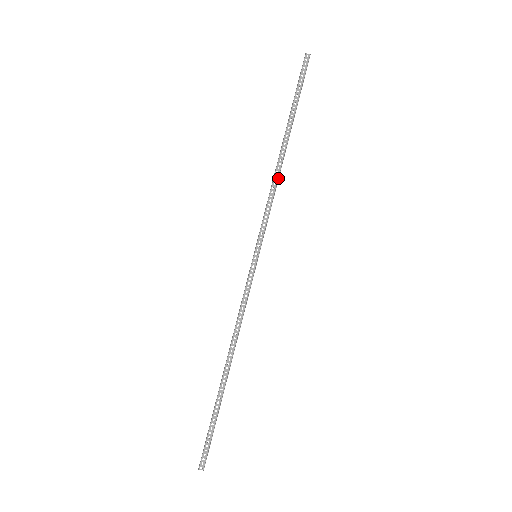
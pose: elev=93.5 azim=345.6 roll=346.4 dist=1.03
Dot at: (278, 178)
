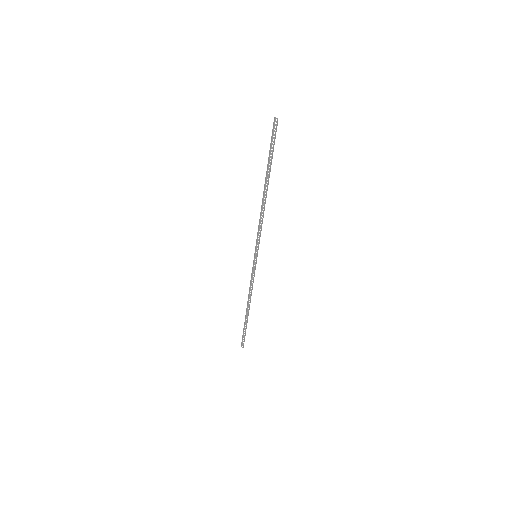
Dot at: occluded
